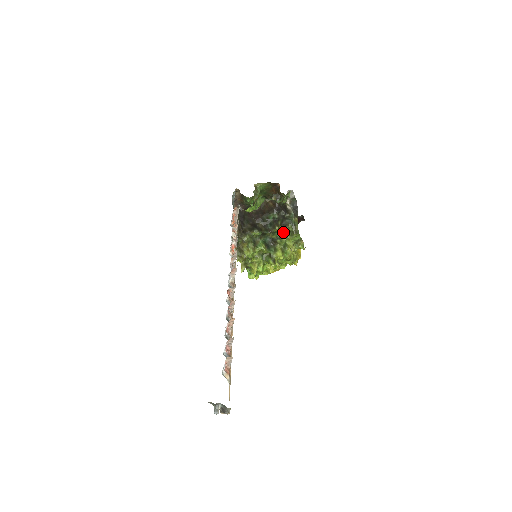
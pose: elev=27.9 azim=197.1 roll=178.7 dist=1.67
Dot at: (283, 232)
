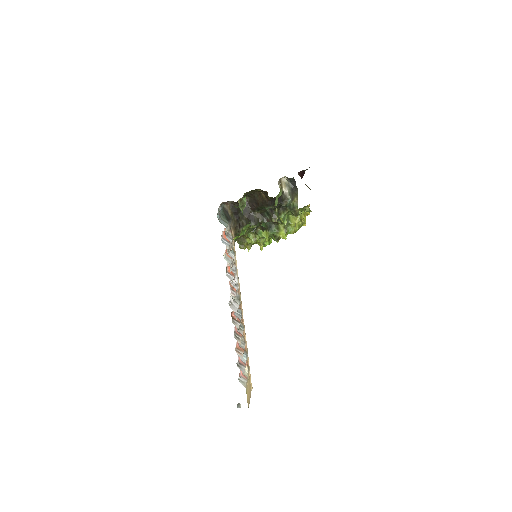
Dot at: (282, 216)
